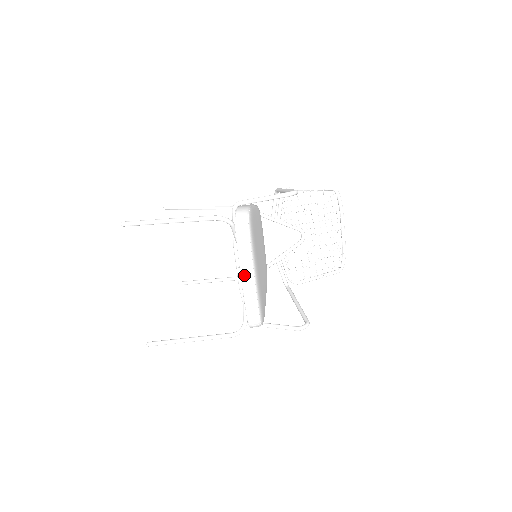
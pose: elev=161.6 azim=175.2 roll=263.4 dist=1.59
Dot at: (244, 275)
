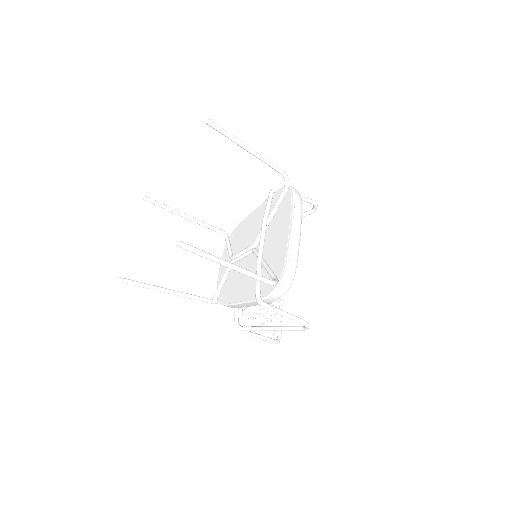
Dot at: (295, 226)
